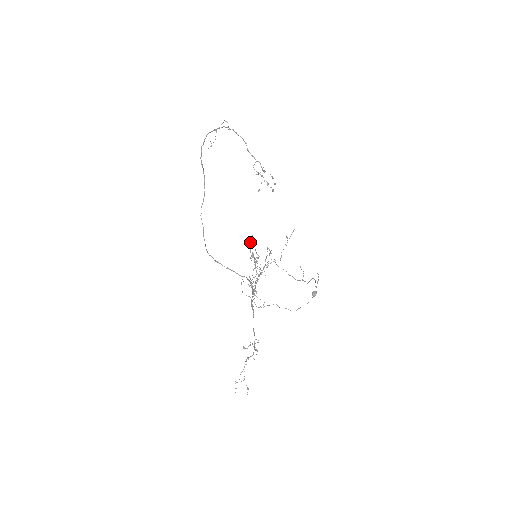
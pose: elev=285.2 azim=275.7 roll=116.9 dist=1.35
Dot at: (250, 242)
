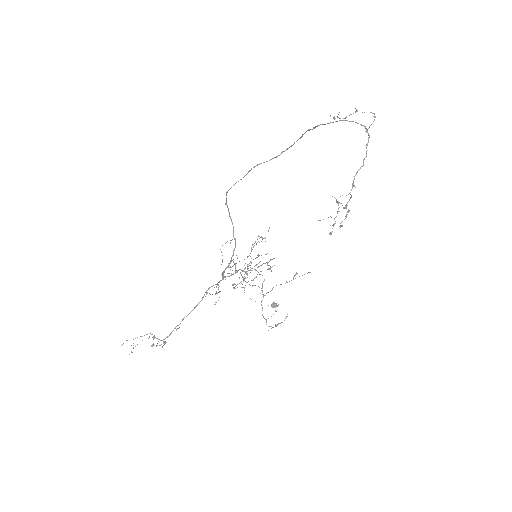
Dot at: (259, 255)
